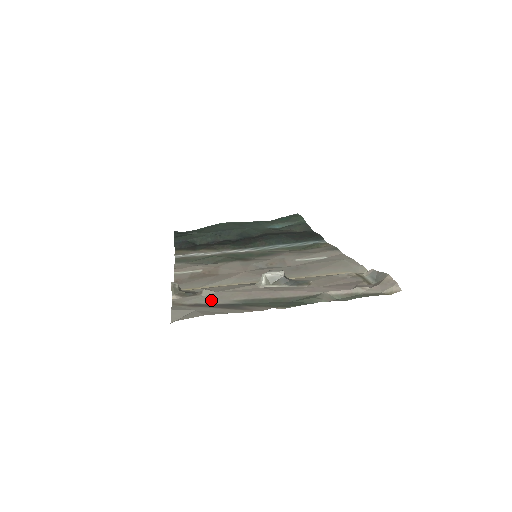
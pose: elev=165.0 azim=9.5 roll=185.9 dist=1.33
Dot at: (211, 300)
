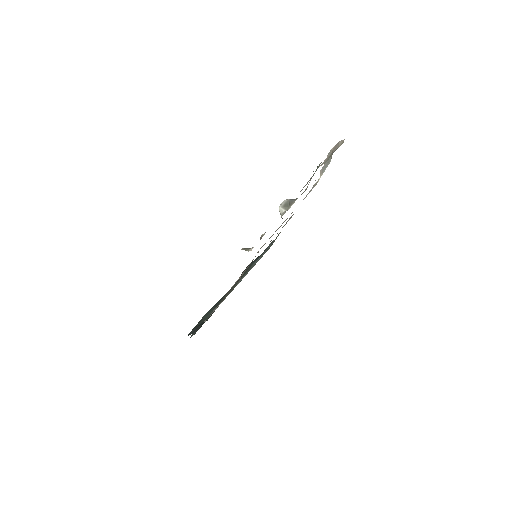
Dot at: occluded
